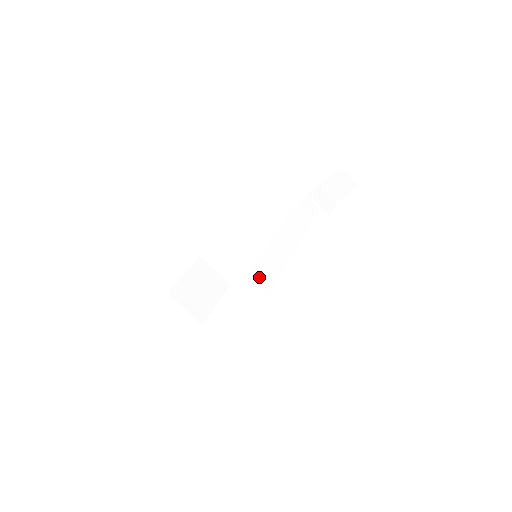
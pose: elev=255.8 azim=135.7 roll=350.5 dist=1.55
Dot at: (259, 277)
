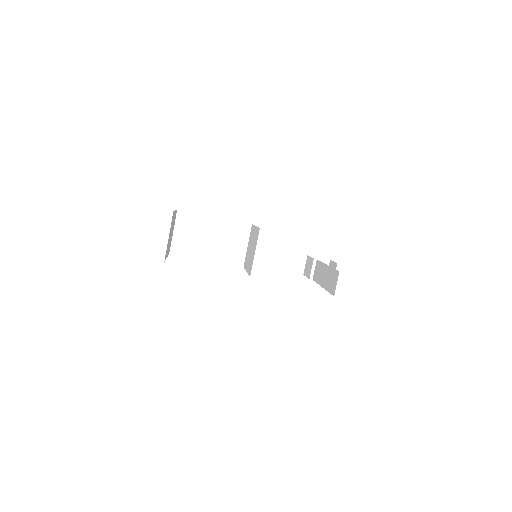
Dot at: occluded
